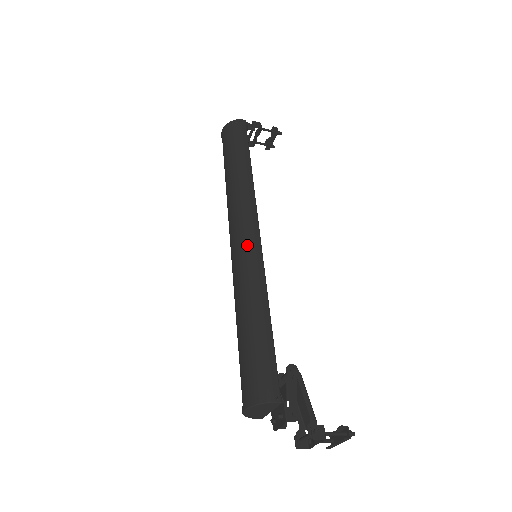
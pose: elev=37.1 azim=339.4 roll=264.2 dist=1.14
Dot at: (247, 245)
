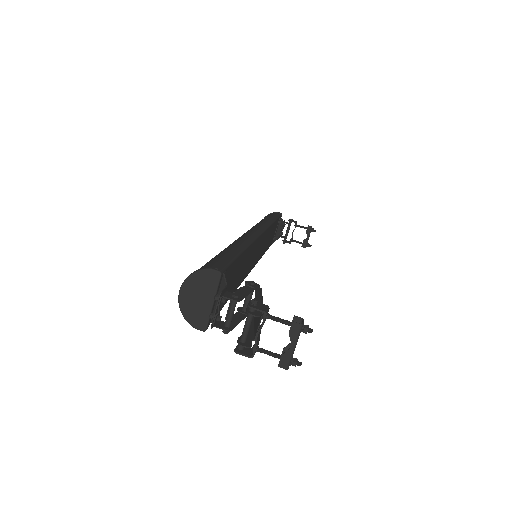
Dot at: (245, 234)
